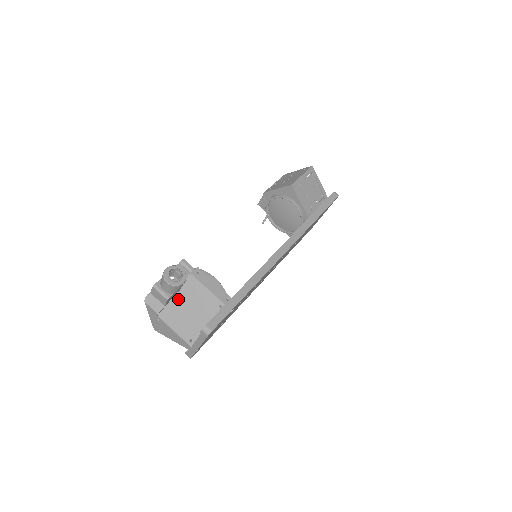
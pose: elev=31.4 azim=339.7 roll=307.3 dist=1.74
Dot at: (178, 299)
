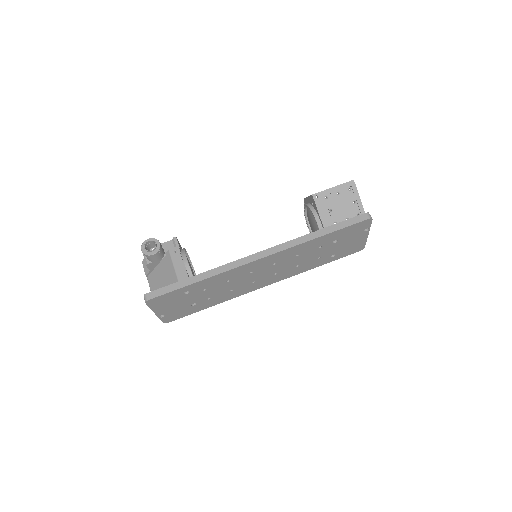
Dot at: (159, 268)
